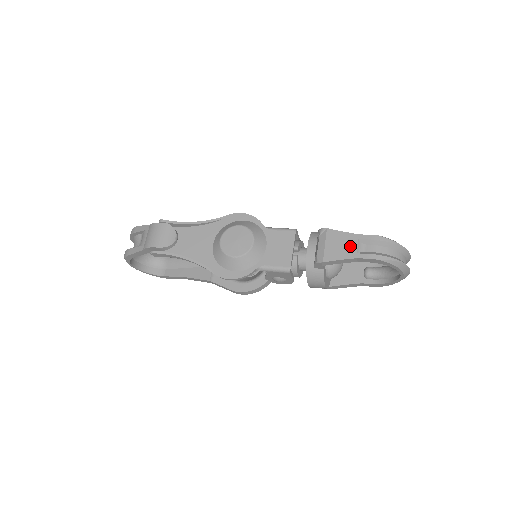
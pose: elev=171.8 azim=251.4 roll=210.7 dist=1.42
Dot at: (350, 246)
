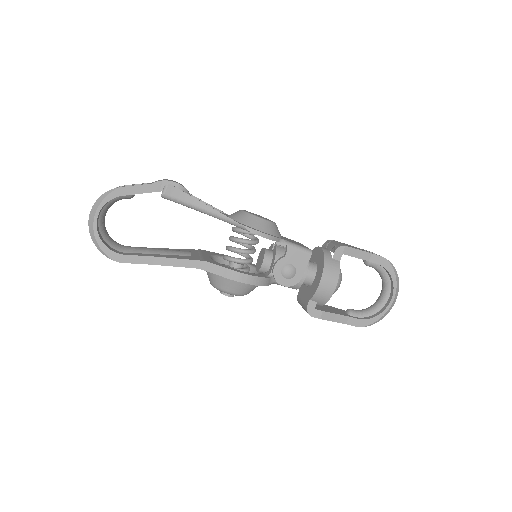
Dot at: (361, 249)
